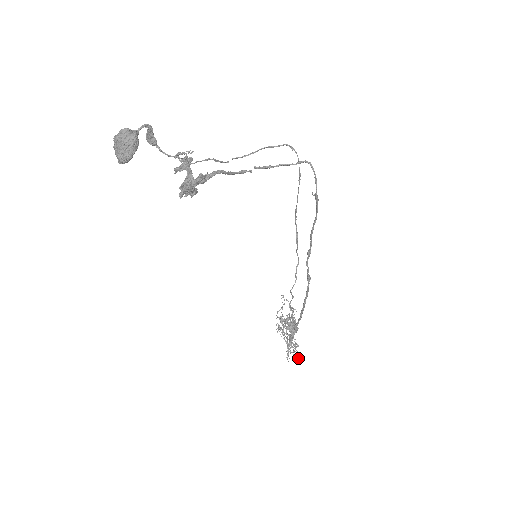
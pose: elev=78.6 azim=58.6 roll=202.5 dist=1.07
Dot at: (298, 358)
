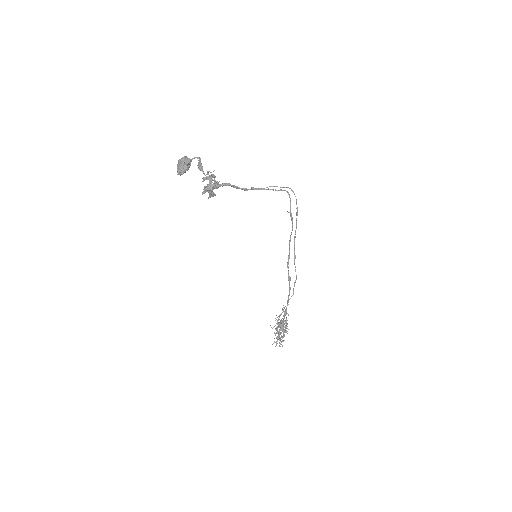
Dot at: occluded
